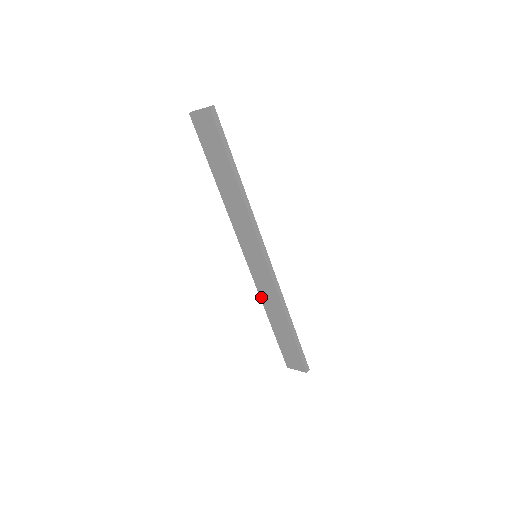
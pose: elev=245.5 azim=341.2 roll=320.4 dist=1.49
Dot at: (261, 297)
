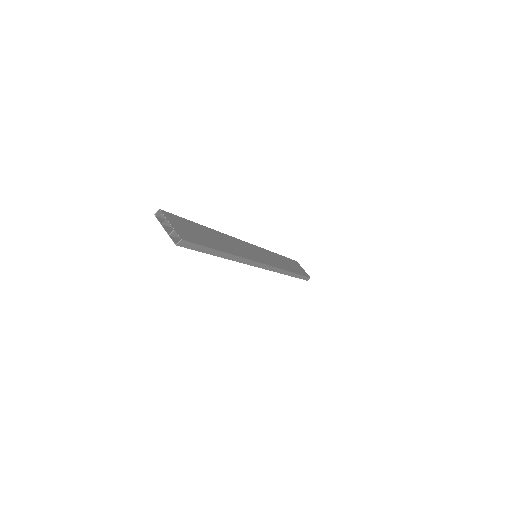
Dot at: occluded
